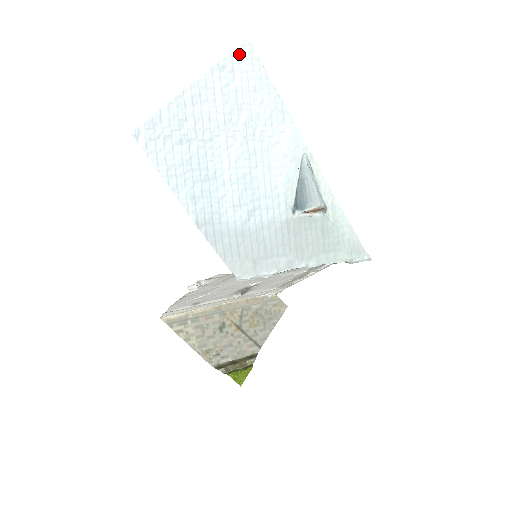
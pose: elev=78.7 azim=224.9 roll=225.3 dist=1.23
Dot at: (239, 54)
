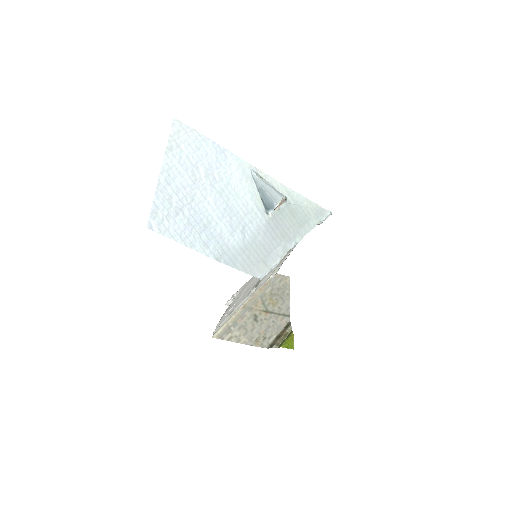
Dot at: (175, 132)
